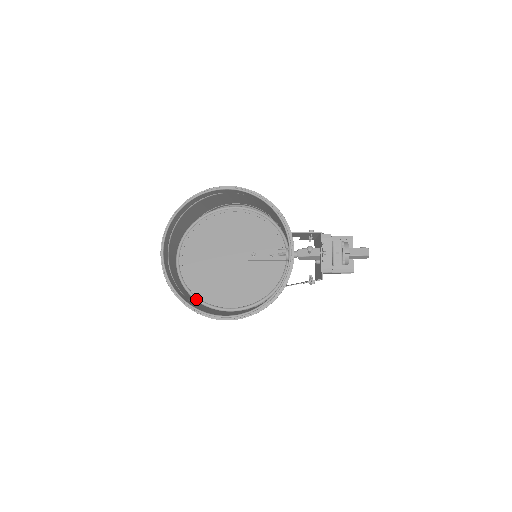
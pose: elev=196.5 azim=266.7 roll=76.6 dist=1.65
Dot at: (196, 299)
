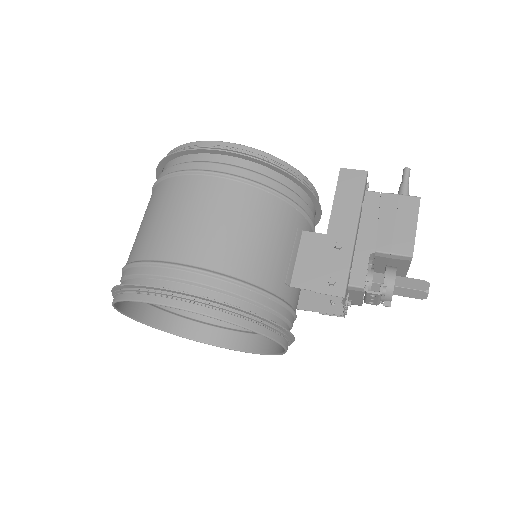
Dot at: occluded
